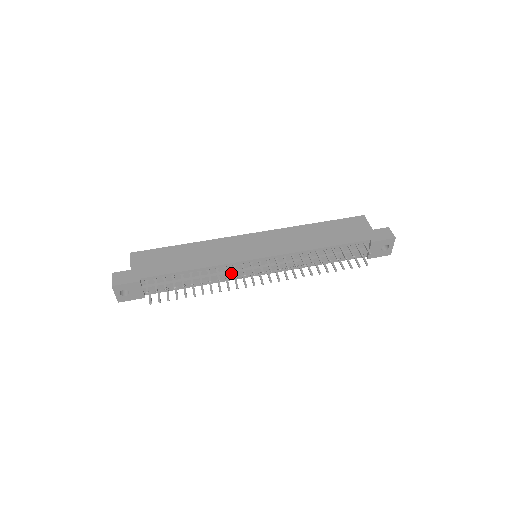
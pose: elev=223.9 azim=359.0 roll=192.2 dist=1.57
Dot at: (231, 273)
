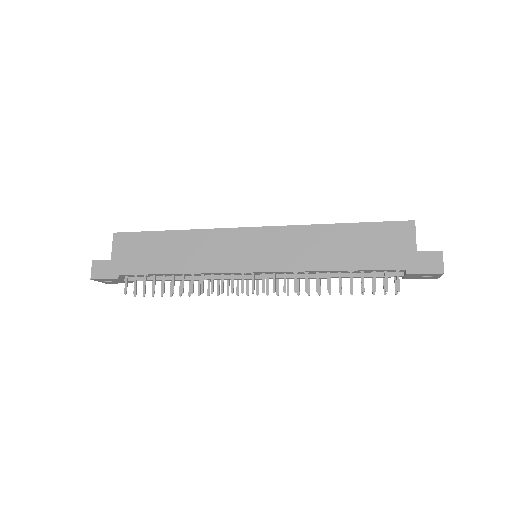
Dot at: (220, 279)
